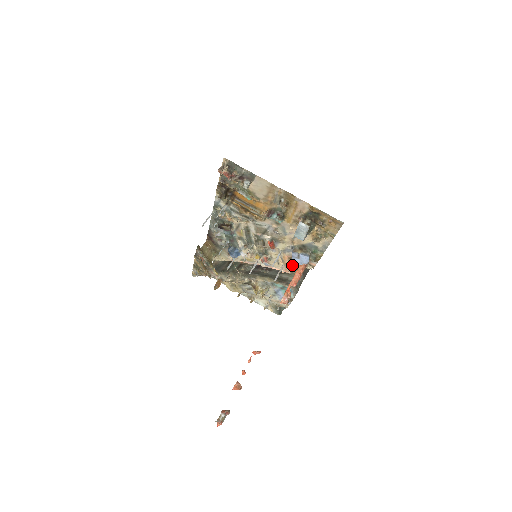
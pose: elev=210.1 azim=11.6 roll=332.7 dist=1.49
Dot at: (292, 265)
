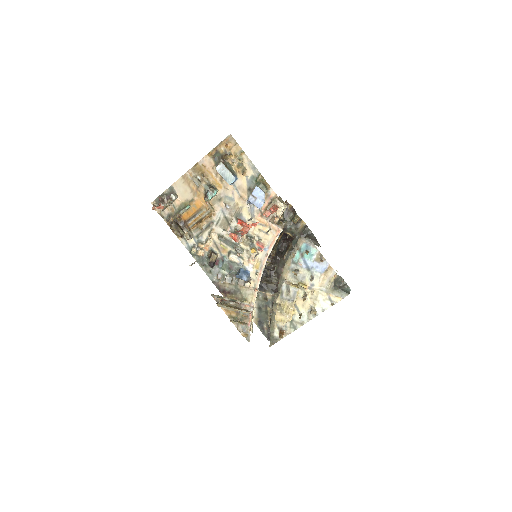
Dot at: (271, 219)
